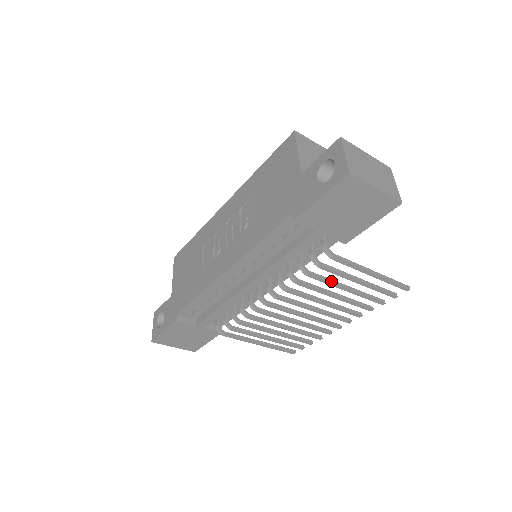
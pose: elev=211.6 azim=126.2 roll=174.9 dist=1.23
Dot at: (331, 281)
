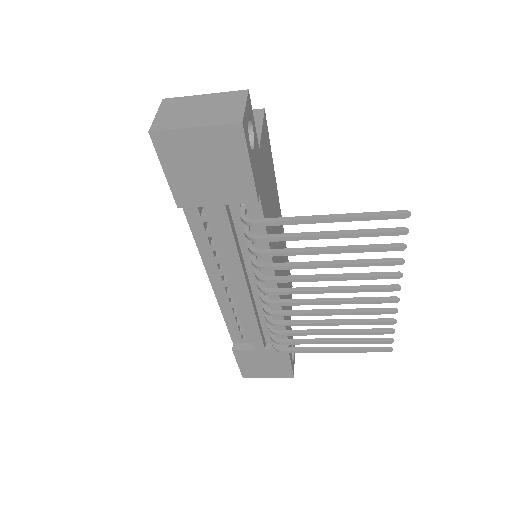
Dot at: (295, 250)
